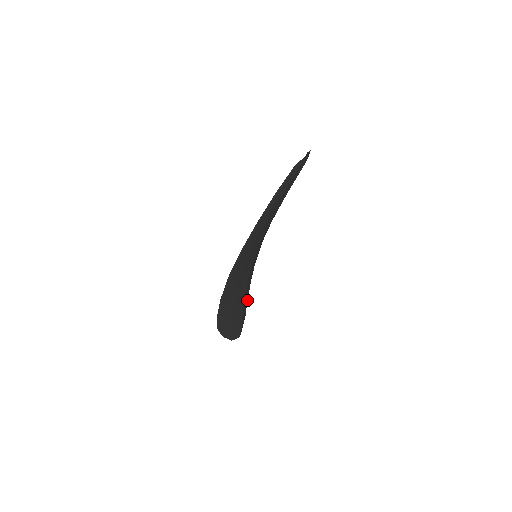
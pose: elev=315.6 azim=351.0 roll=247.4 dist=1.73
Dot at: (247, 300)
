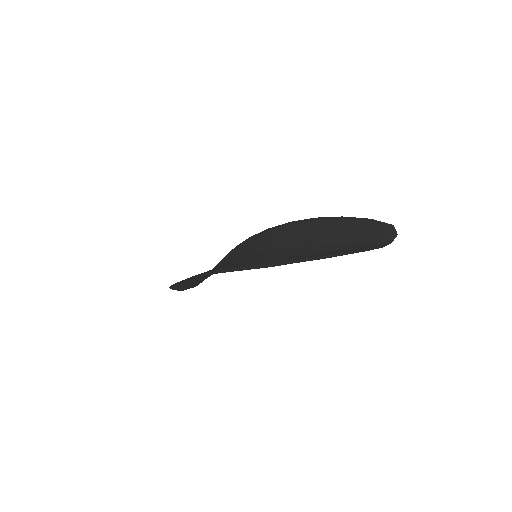
Dot at: occluded
